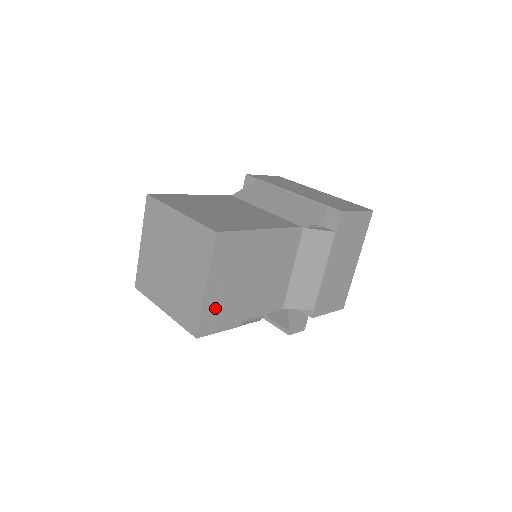
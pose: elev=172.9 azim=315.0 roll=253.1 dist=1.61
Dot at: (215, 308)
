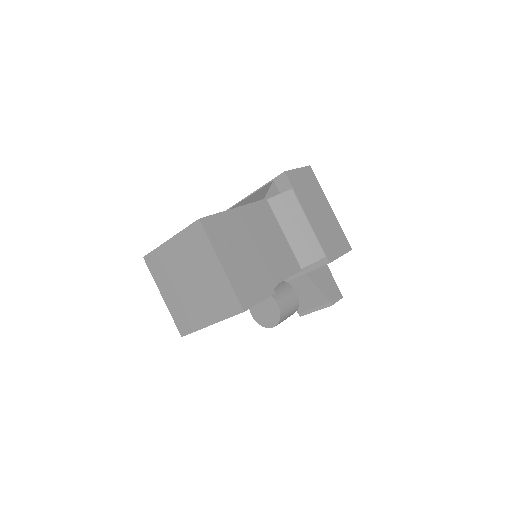
Dot at: (242, 281)
